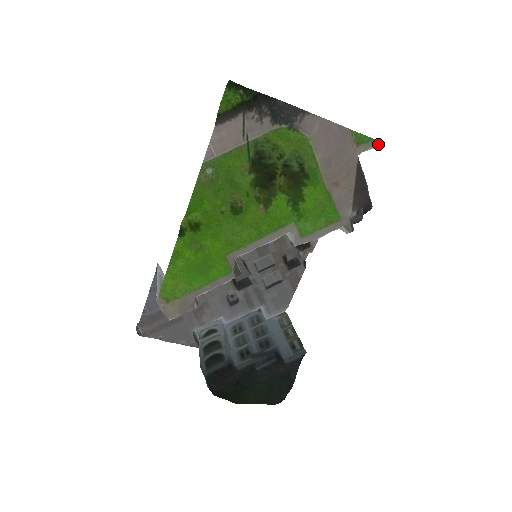
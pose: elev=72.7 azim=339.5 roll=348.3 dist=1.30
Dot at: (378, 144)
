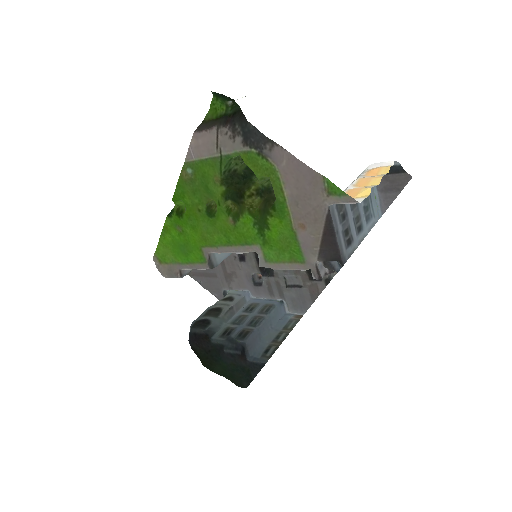
Dot at: (353, 202)
